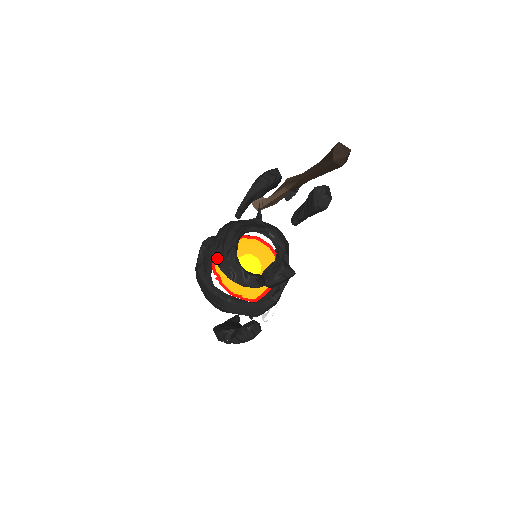
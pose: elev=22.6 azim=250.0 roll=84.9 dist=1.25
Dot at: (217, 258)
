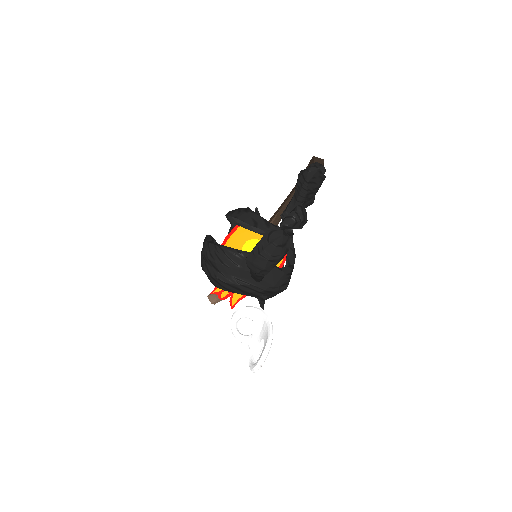
Dot at: (235, 216)
